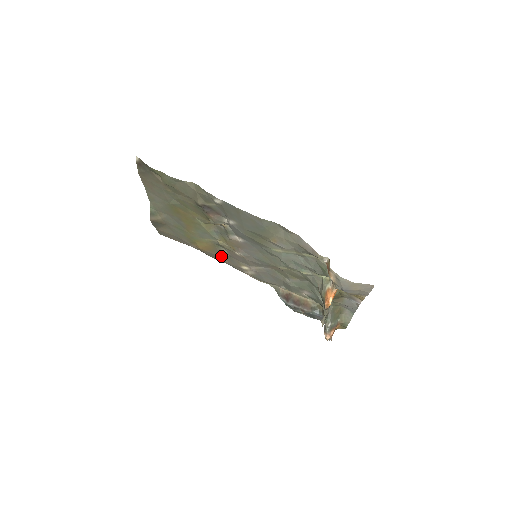
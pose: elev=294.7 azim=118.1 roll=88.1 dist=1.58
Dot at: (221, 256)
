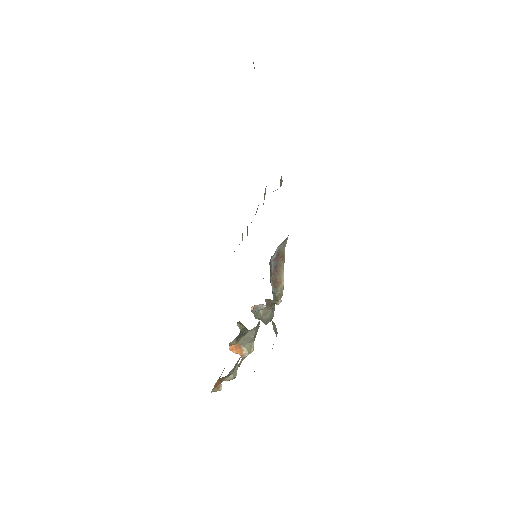
Dot at: occluded
